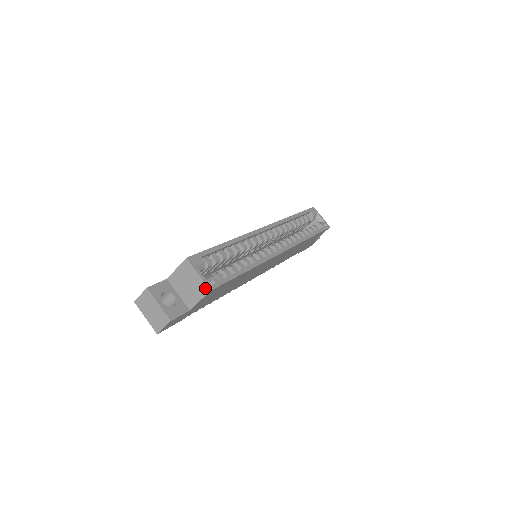
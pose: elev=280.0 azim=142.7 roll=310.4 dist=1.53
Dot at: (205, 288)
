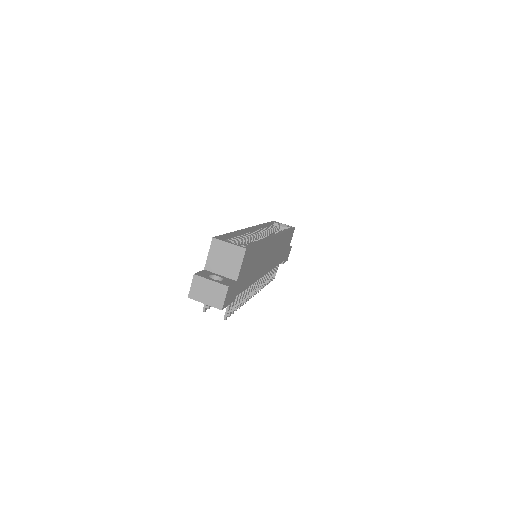
Dot at: (240, 250)
